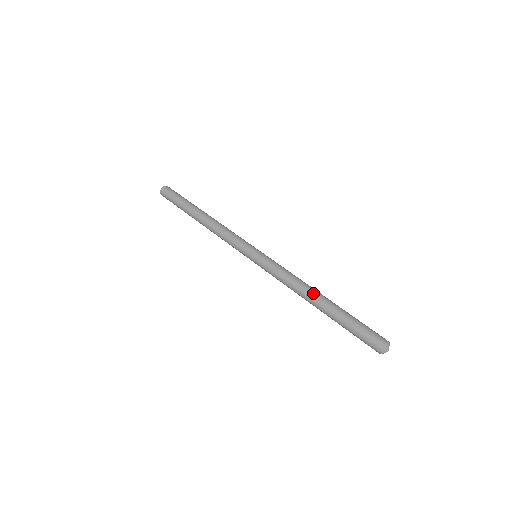
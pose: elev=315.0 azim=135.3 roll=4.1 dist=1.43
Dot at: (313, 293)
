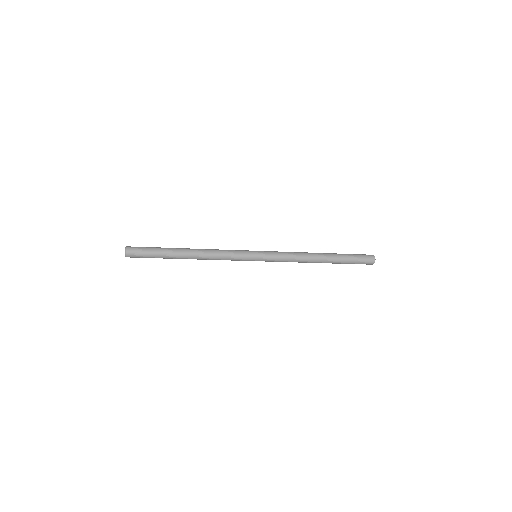
Dot at: occluded
